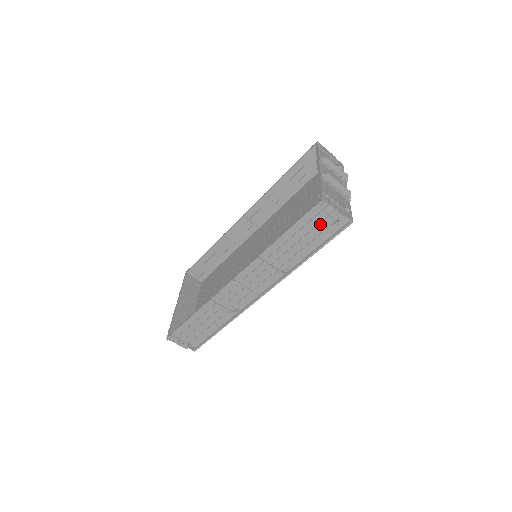
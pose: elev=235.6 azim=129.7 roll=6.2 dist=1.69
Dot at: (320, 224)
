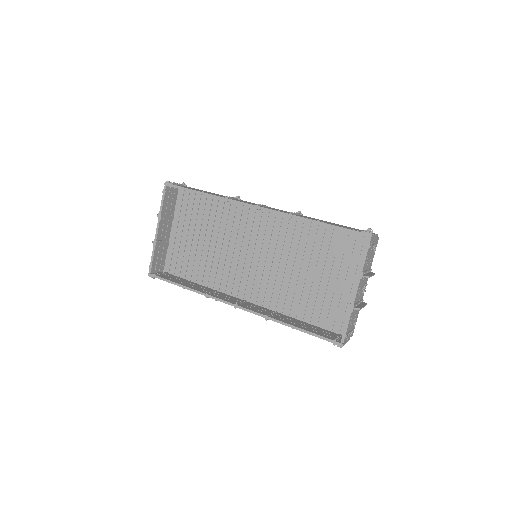
Dot at: occluded
